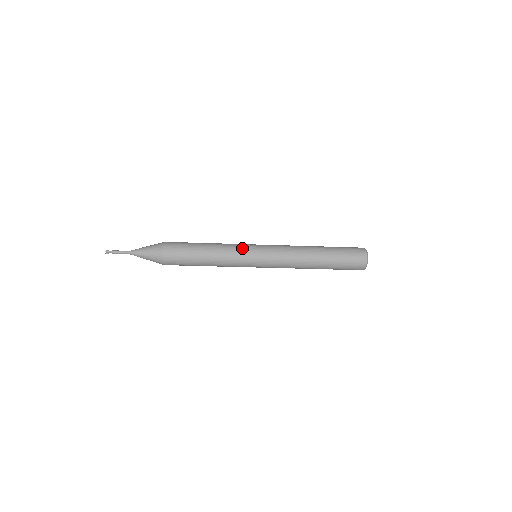
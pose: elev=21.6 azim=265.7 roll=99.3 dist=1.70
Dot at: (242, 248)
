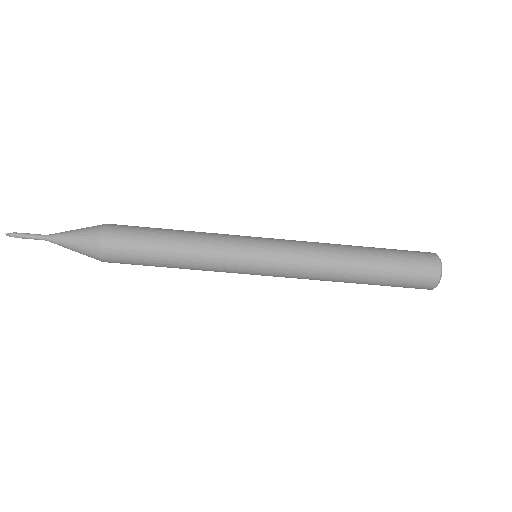
Dot at: occluded
